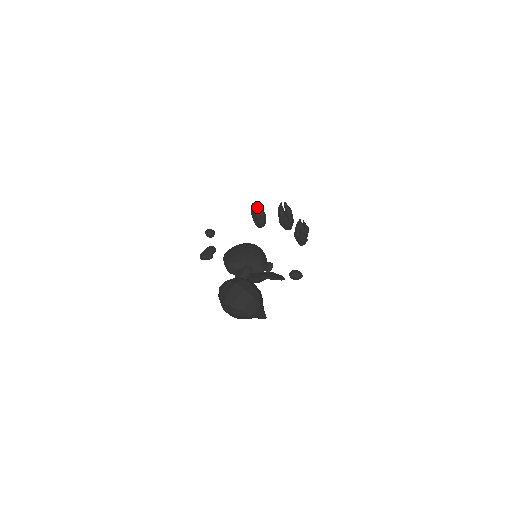
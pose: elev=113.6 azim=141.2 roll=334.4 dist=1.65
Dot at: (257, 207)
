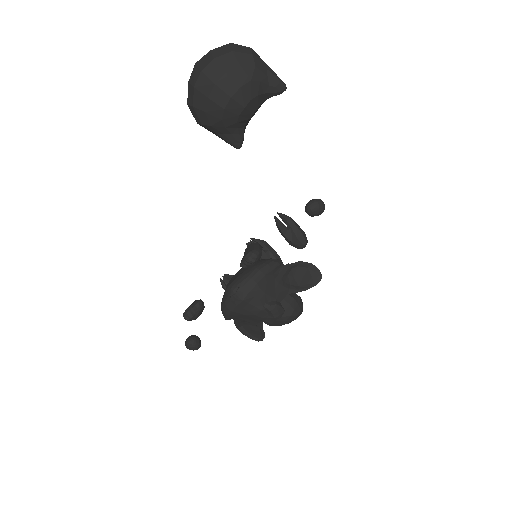
Dot at: occluded
